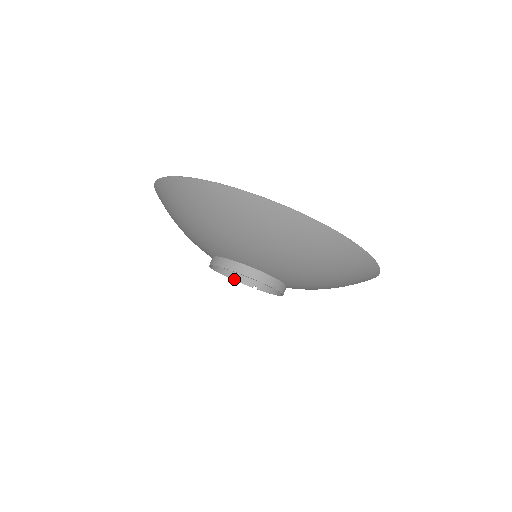
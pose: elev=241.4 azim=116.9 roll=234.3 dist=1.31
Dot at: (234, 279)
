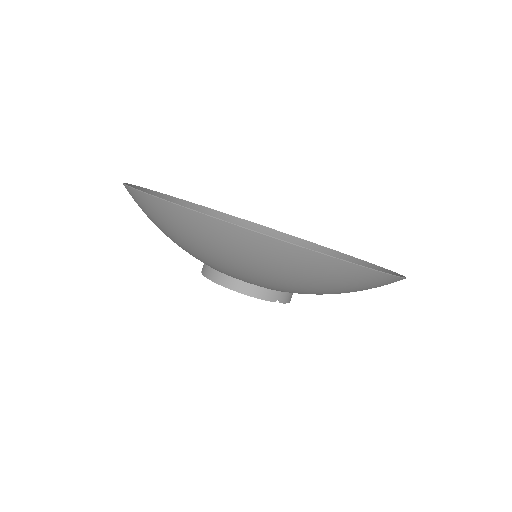
Dot at: occluded
